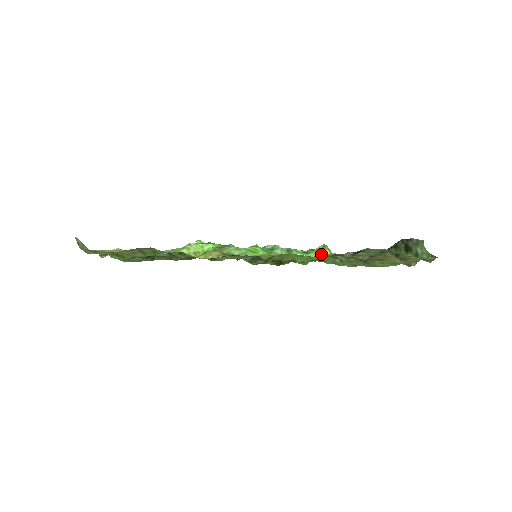
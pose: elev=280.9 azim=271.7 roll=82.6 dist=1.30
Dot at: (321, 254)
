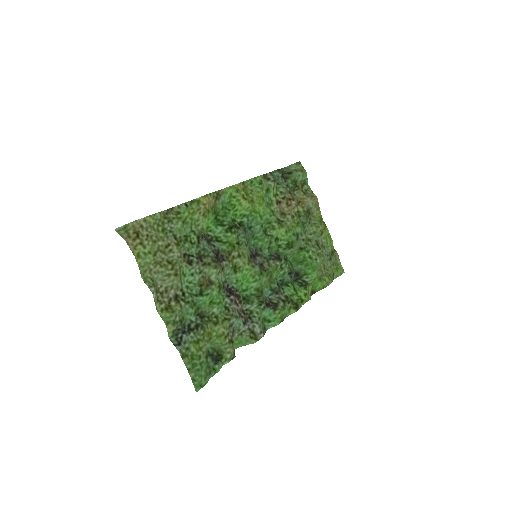
Dot at: (271, 206)
